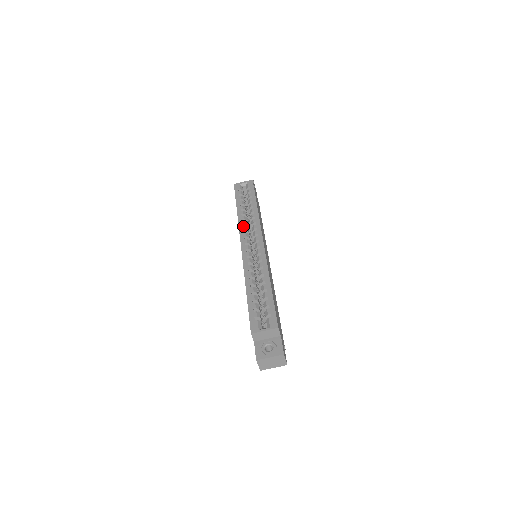
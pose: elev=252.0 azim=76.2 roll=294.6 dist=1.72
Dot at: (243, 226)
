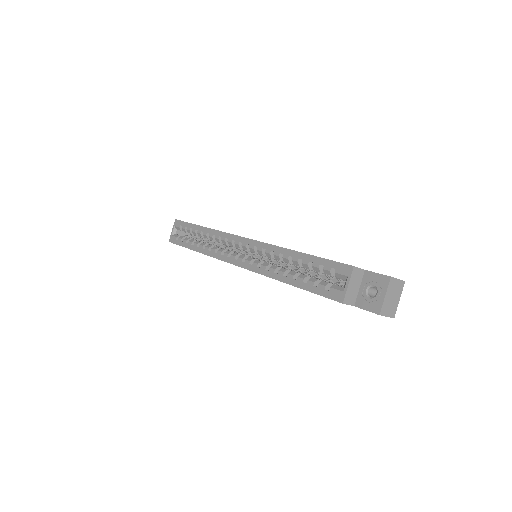
Dot at: (215, 253)
